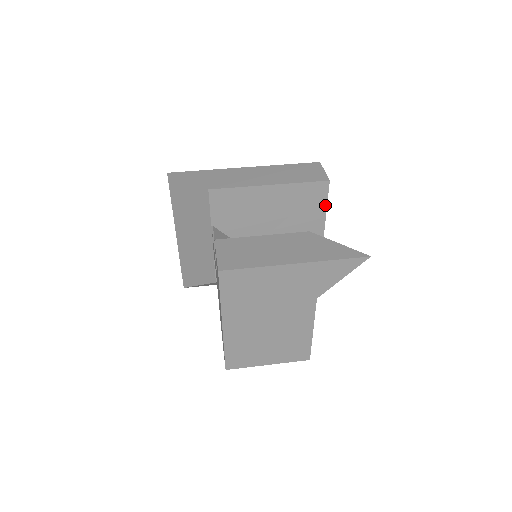
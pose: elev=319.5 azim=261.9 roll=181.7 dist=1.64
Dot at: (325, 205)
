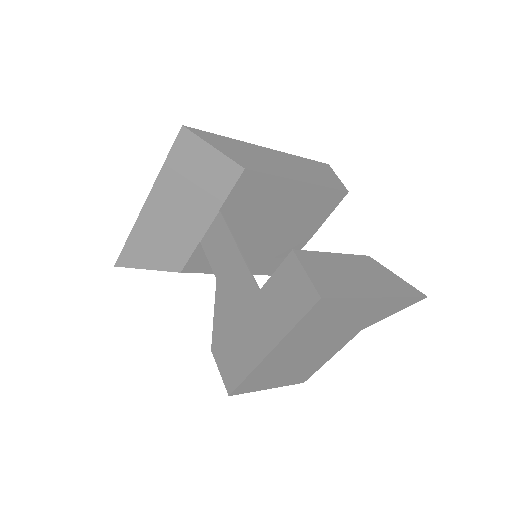
Dot at: (329, 214)
